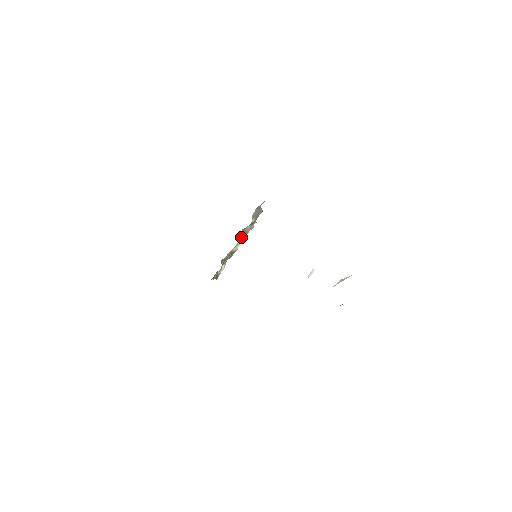
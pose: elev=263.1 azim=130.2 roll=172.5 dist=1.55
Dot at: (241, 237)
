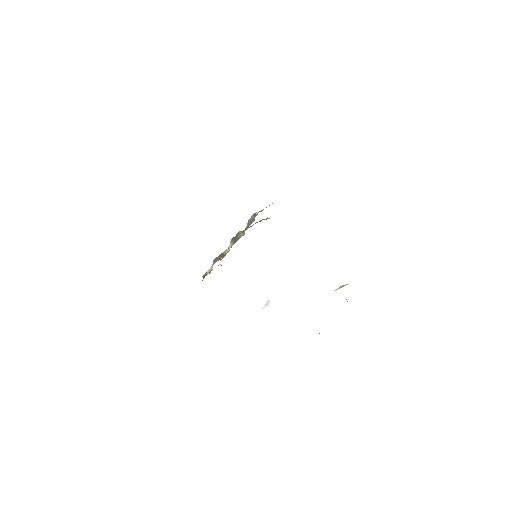
Dot at: (233, 241)
